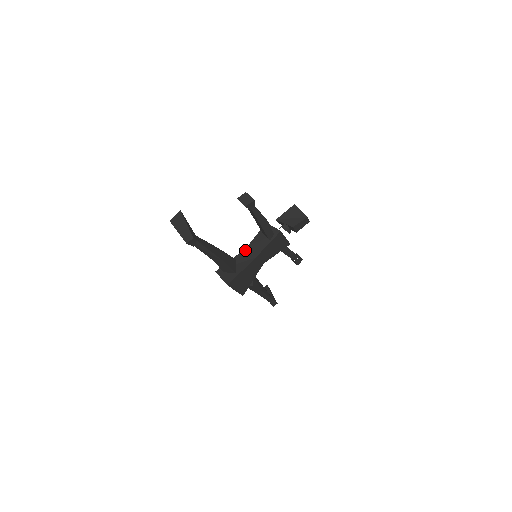
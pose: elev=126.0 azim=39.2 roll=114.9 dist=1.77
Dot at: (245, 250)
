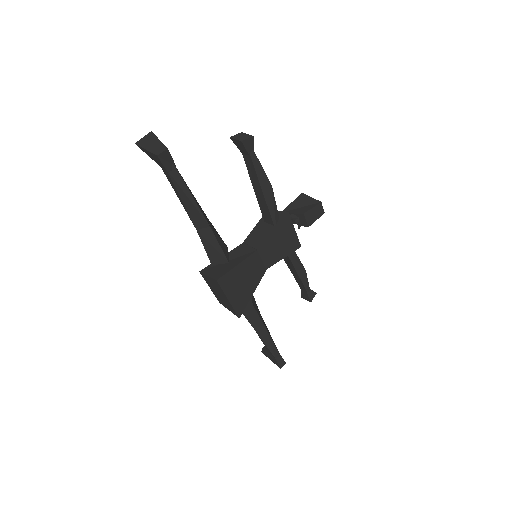
Dot at: (241, 245)
